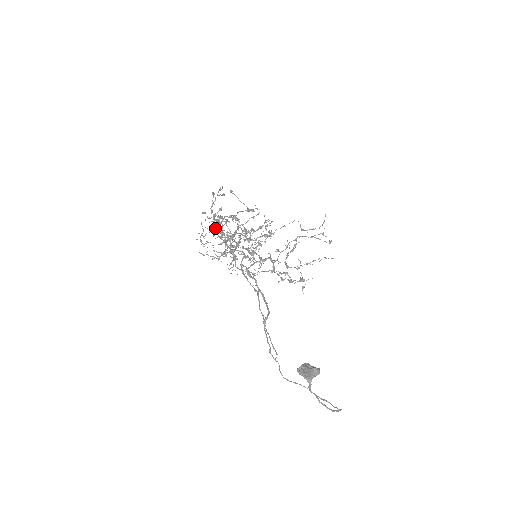
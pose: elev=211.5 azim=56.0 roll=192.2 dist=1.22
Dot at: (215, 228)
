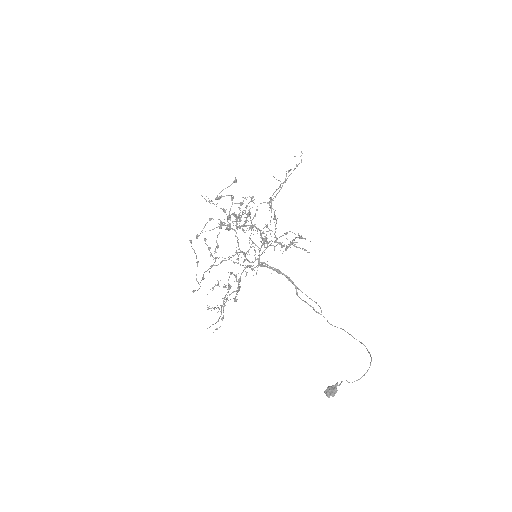
Dot at: occluded
